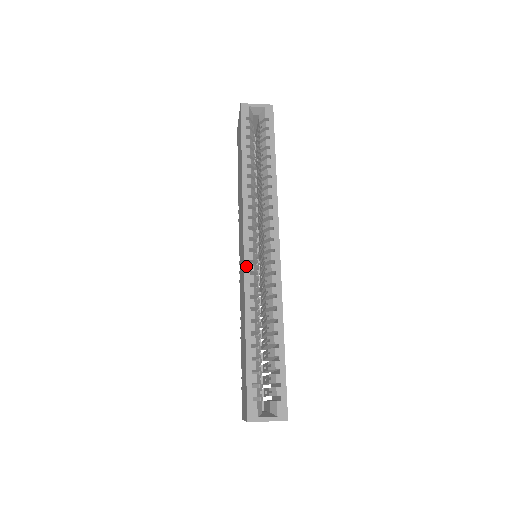
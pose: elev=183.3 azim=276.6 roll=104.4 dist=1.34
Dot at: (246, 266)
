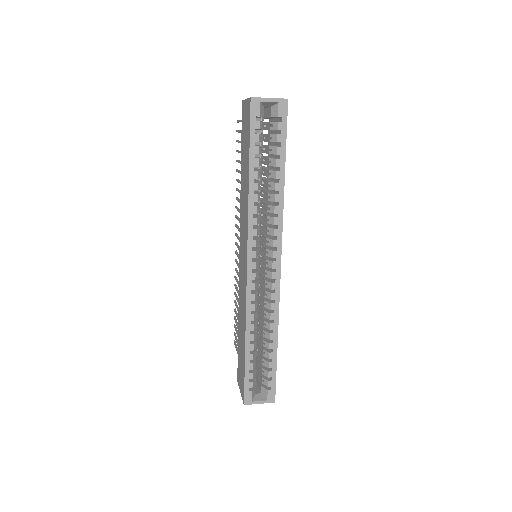
Dot at: (248, 286)
